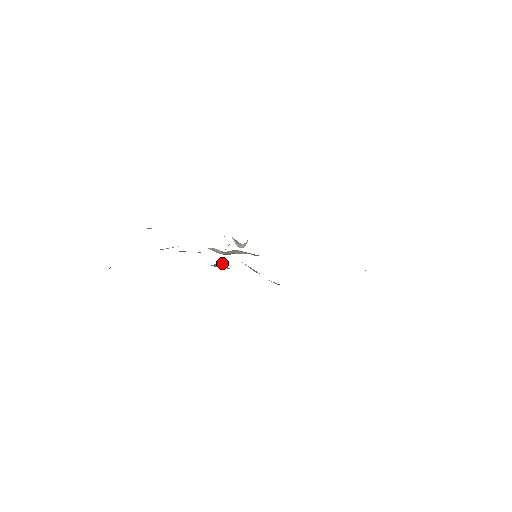
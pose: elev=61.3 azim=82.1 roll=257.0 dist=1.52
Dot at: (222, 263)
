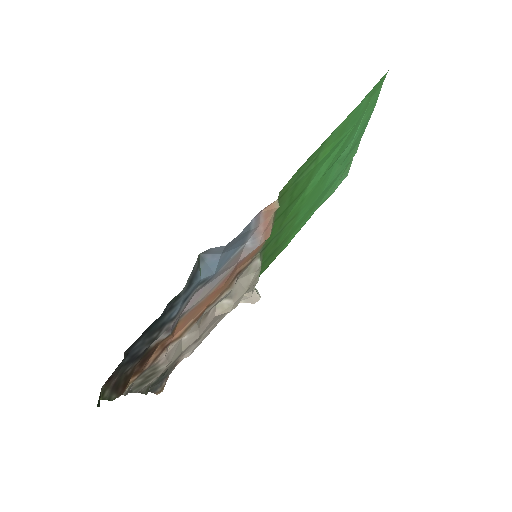
Dot at: (204, 256)
